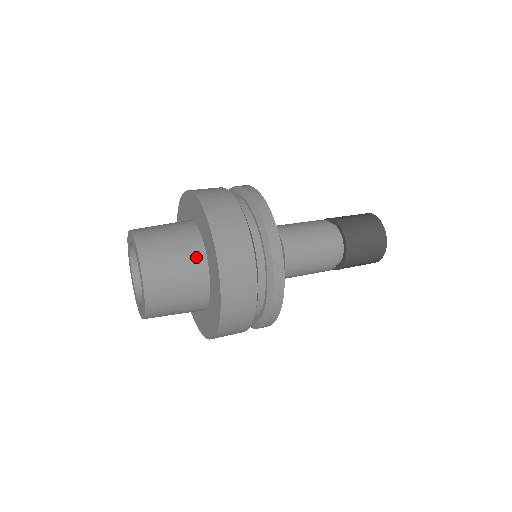
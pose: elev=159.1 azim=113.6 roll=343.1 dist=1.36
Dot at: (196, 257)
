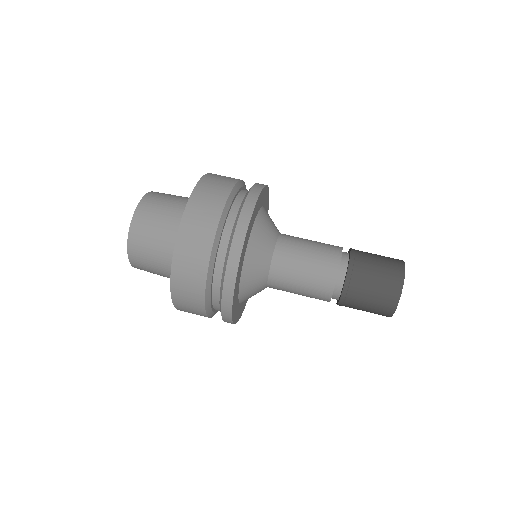
Dot at: occluded
